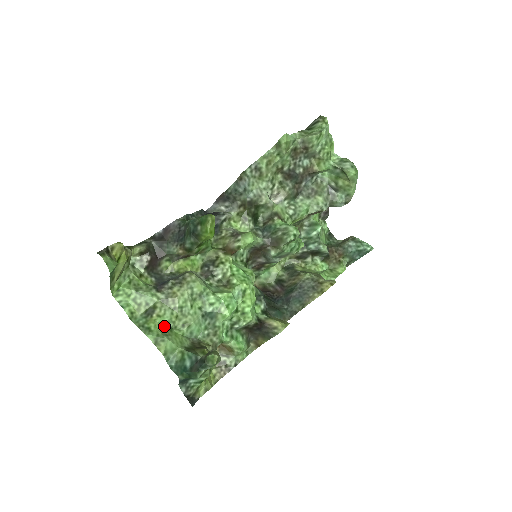
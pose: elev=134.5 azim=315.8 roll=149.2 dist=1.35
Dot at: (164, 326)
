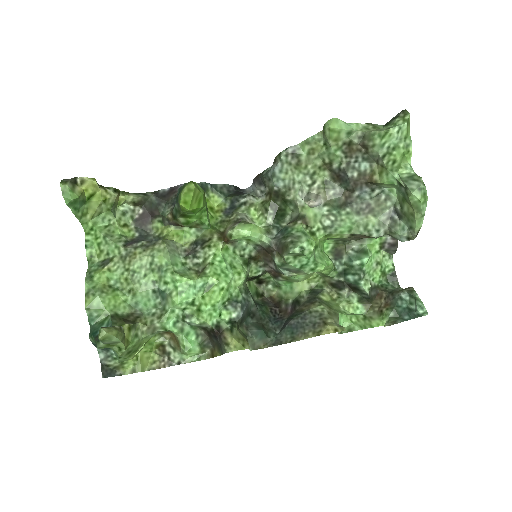
Dot at: (111, 283)
